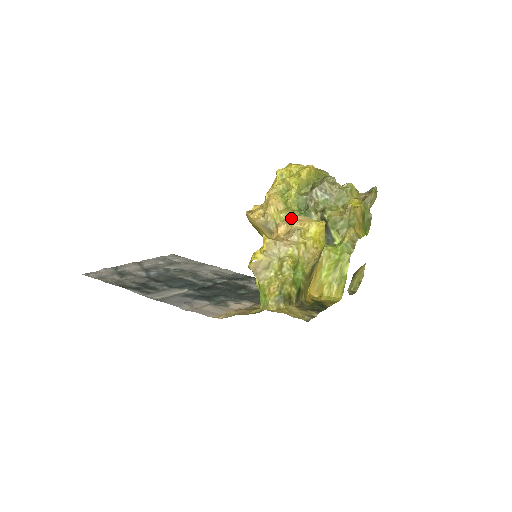
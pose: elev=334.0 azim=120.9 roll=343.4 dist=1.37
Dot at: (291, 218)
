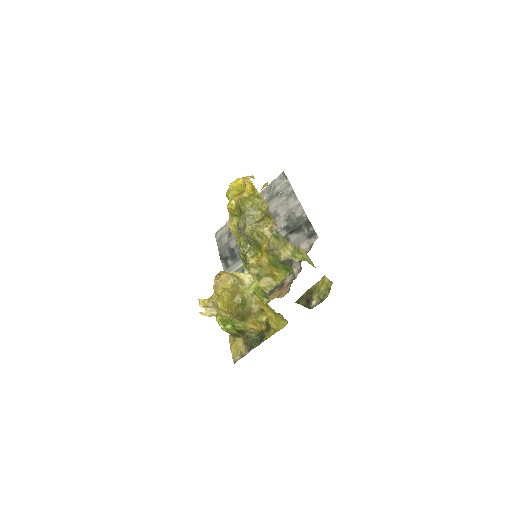
Dot at: (215, 279)
